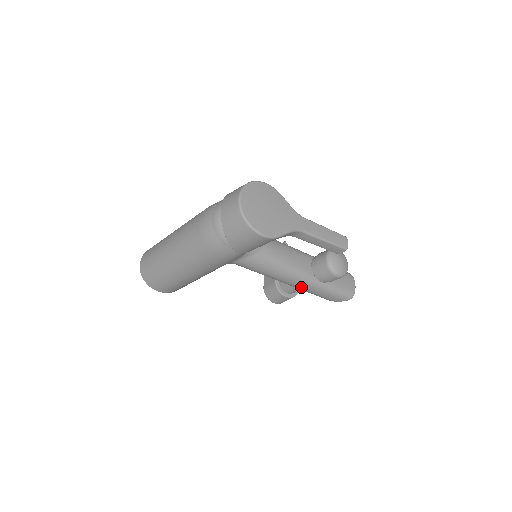
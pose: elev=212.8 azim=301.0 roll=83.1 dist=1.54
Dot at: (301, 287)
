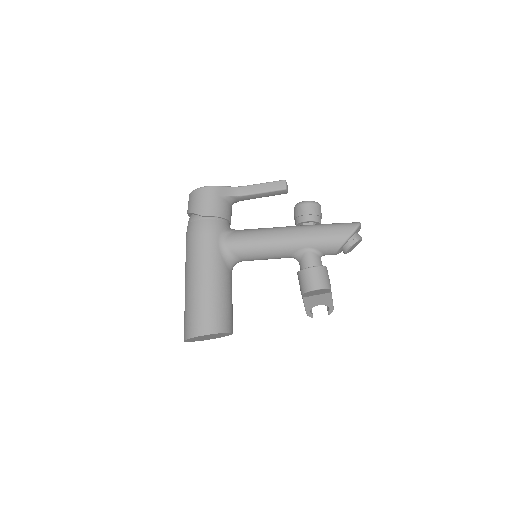
Dot at: (299, 237)
